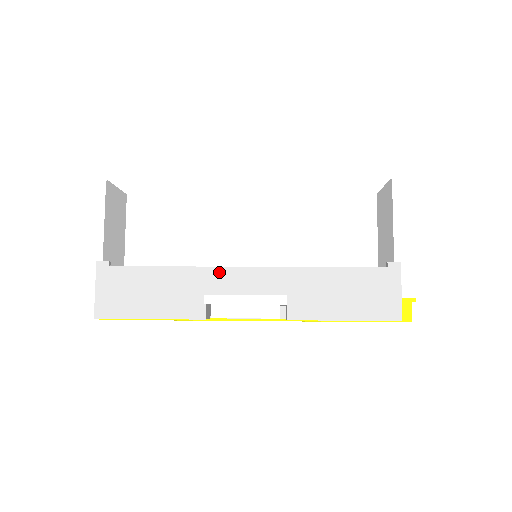
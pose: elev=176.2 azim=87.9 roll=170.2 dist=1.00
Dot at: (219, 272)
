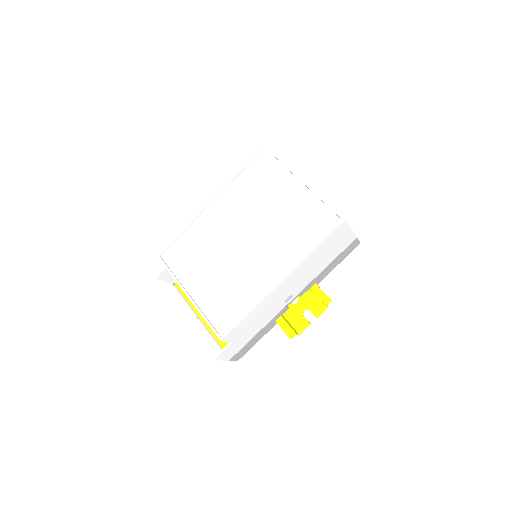
Dot at: (195, 313)
